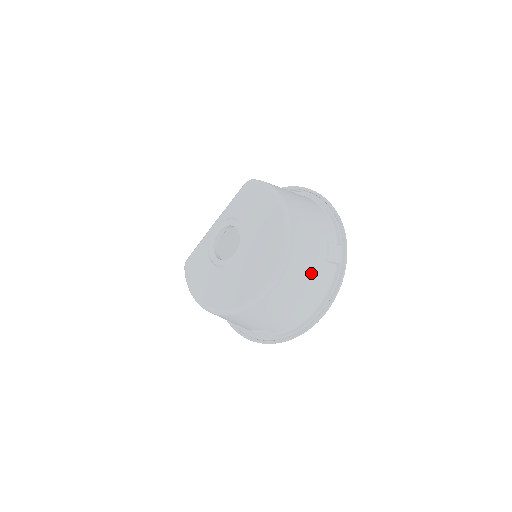
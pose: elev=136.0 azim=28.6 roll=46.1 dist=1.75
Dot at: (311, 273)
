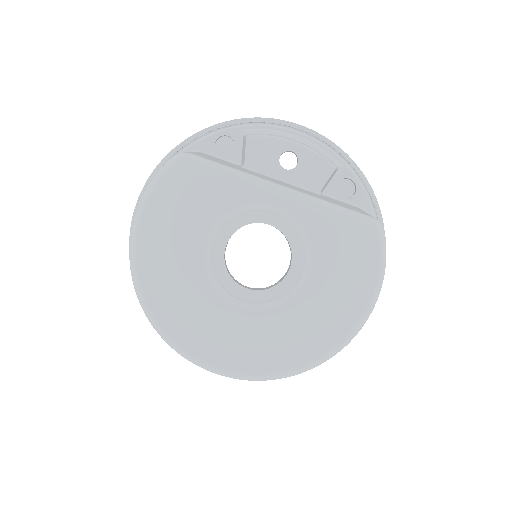
Dot at: occluded
